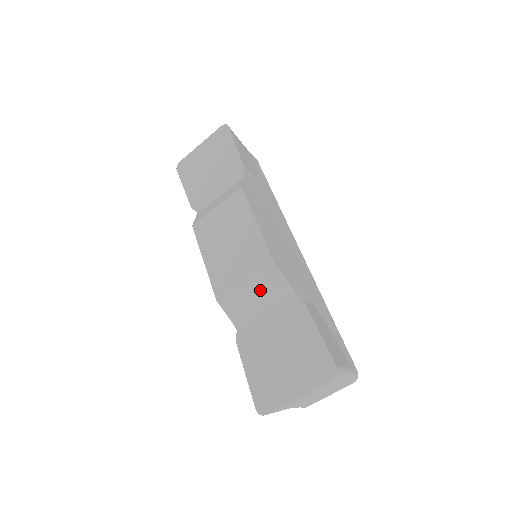
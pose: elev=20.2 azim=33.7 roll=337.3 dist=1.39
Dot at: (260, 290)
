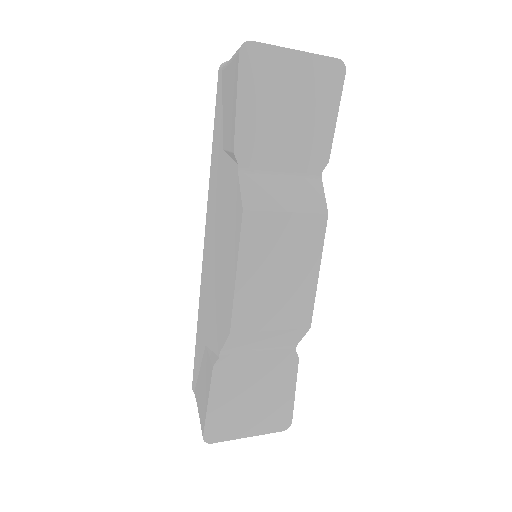
Dot at: (275, 339)
